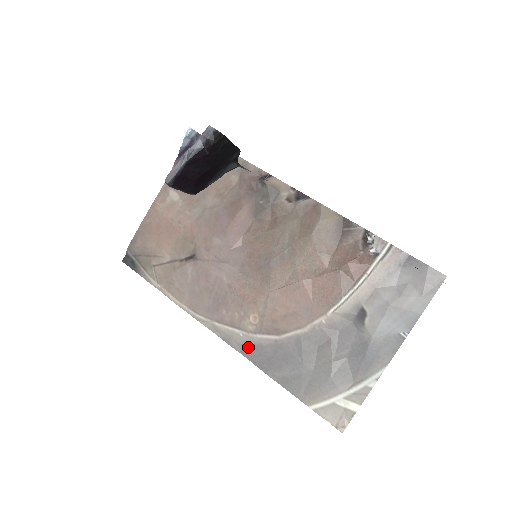
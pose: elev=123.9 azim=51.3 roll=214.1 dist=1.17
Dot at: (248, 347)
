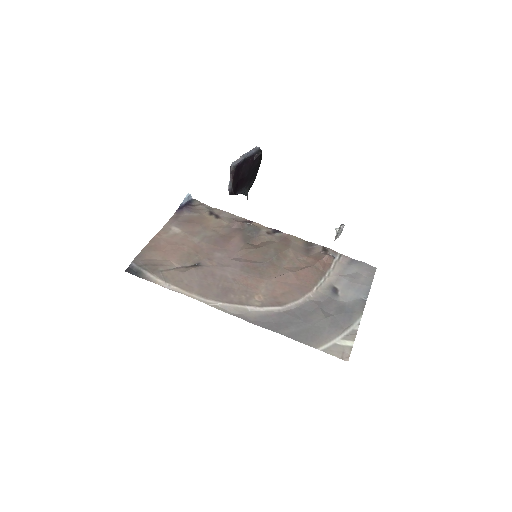
Dot at: (257, 318)
